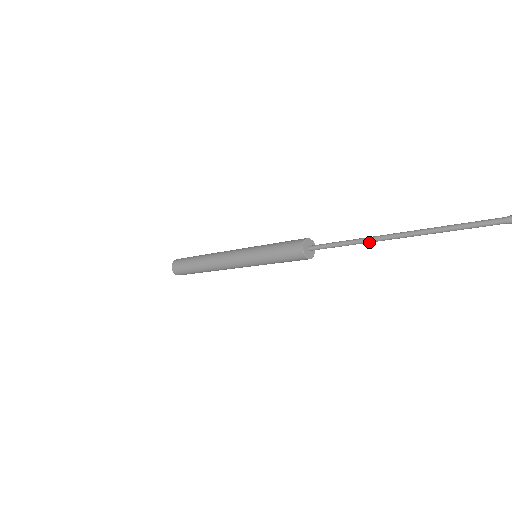
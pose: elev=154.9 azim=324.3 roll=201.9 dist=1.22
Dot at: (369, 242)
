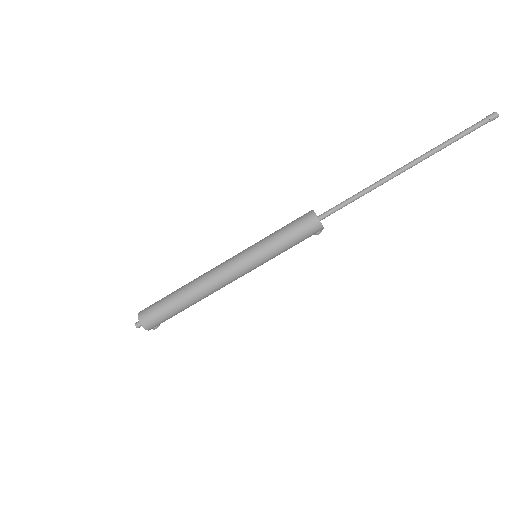
Dot at: (380, 183)
